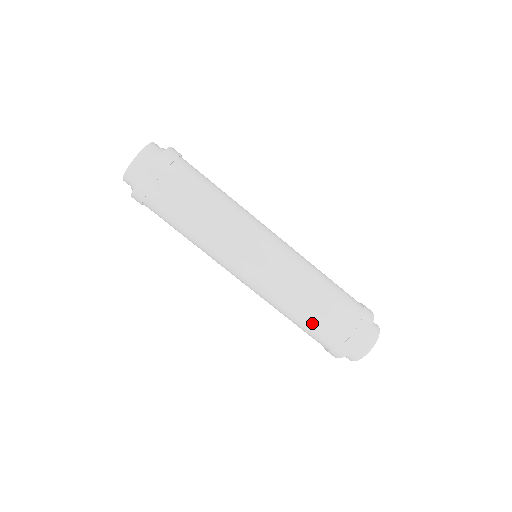
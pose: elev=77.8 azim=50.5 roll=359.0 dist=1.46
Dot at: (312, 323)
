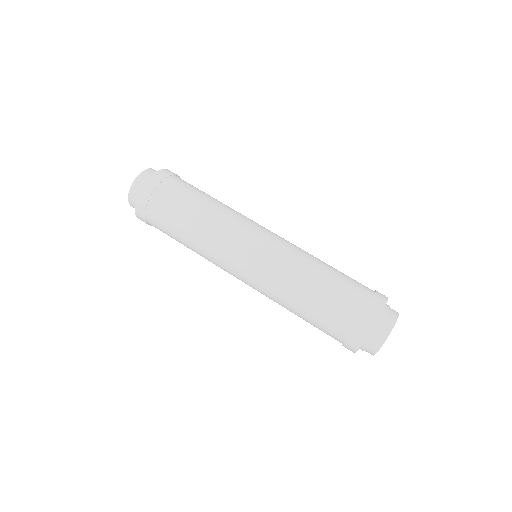
Dot at: (317, 310)
